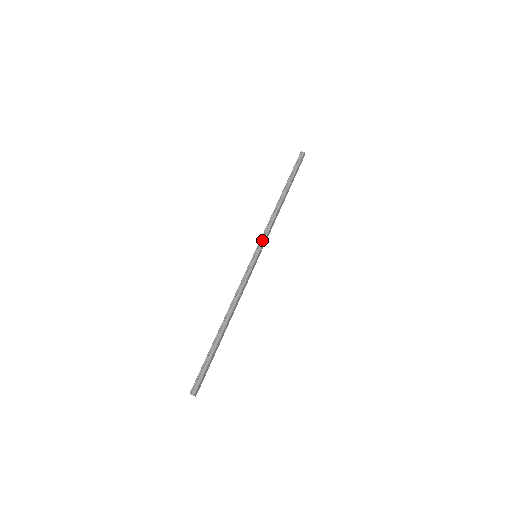
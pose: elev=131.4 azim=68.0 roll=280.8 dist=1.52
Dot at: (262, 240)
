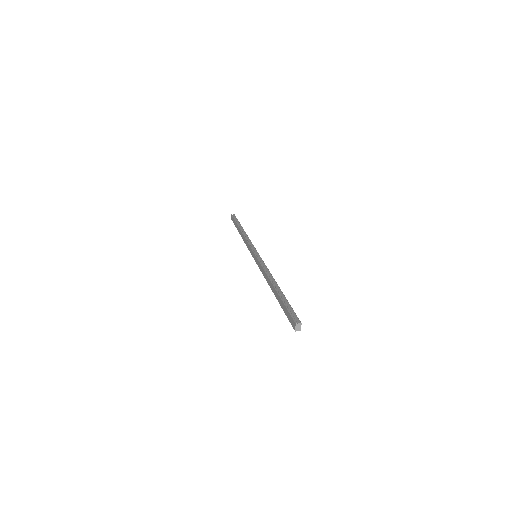
Dot at: (252, 247)
